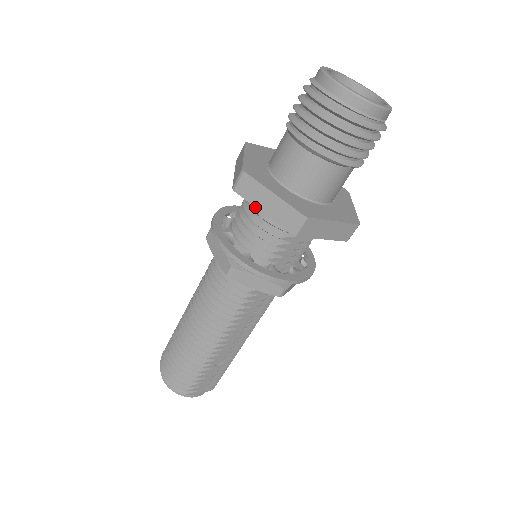
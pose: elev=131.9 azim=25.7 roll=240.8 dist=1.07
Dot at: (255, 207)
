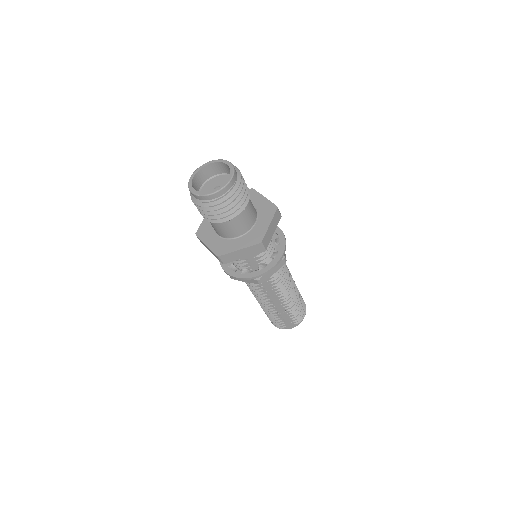
Dot at: occluded
